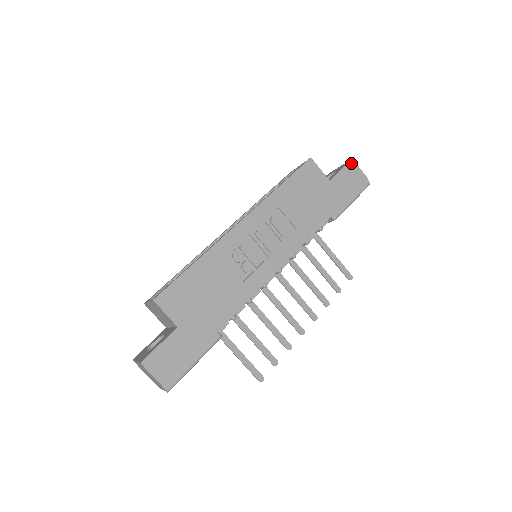
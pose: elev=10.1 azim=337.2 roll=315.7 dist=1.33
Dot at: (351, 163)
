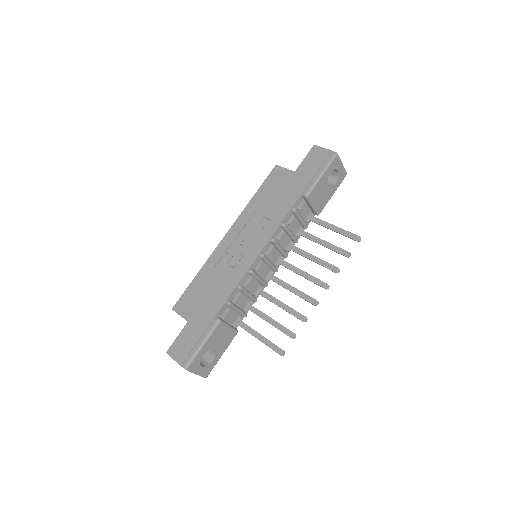
Dot at: (313, 148)
